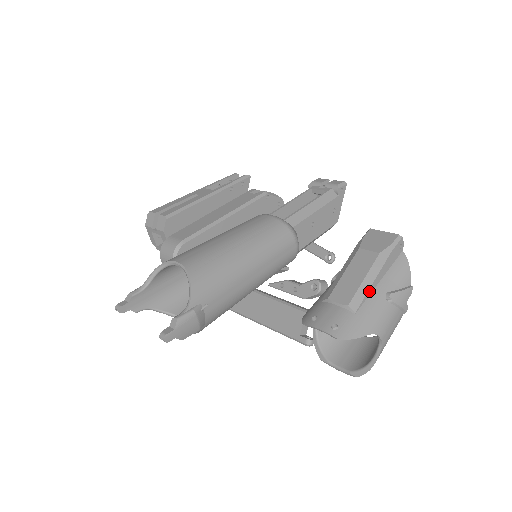
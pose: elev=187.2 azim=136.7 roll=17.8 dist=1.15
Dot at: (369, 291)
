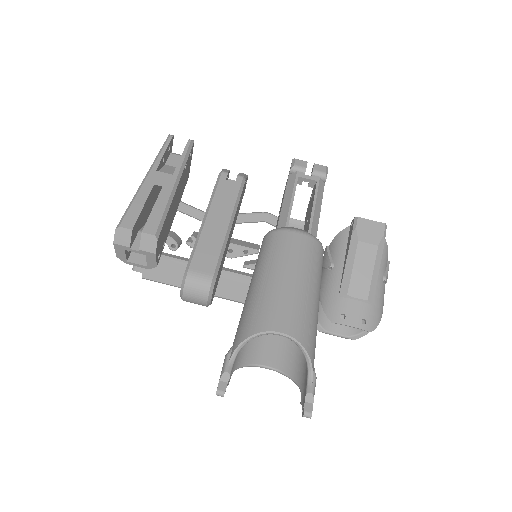
Dot at: (376, 281)
